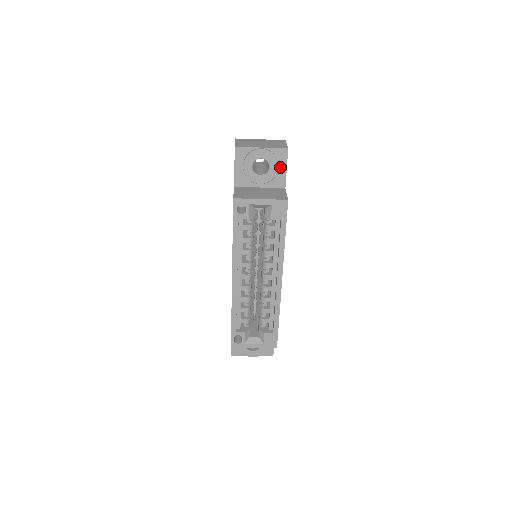
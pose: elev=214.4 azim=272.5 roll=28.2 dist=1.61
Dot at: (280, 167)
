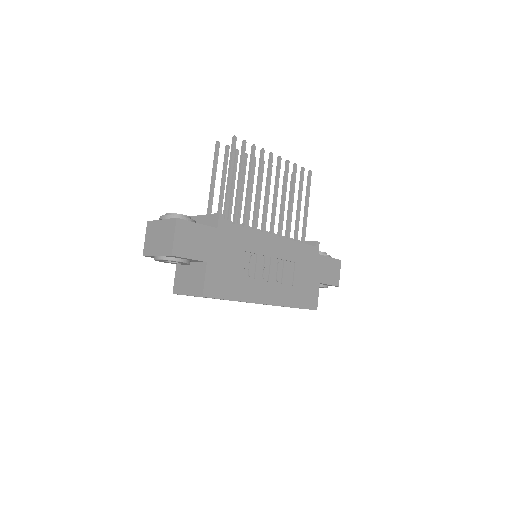
Dot at: (184, 259)
